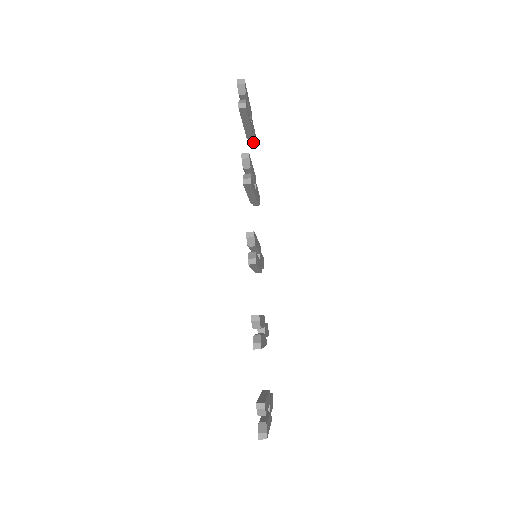
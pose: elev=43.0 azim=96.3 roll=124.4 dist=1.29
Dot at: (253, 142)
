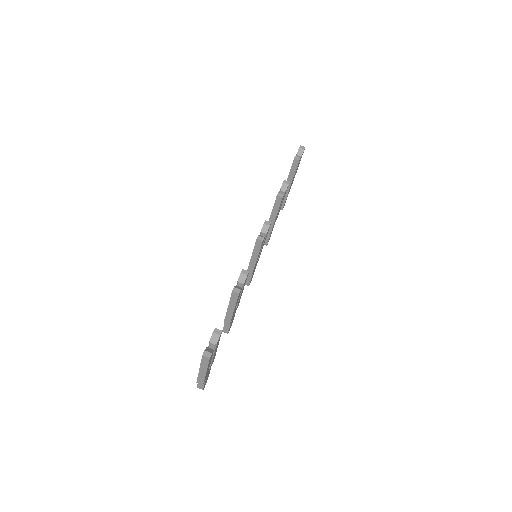
Dot at: (282, 206)
